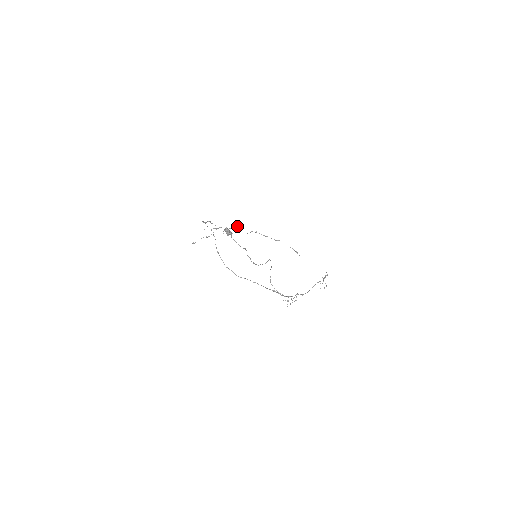
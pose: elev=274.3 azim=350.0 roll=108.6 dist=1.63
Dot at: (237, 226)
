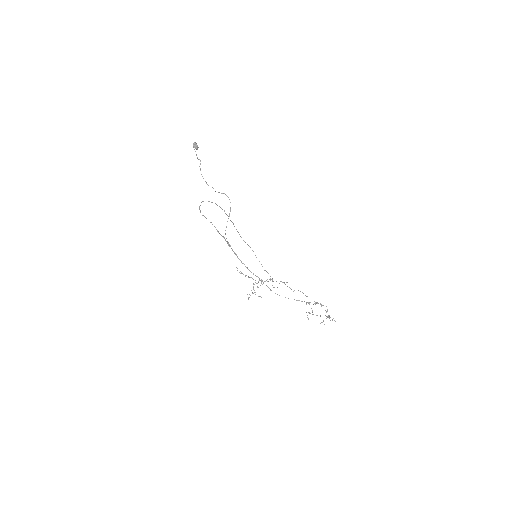
Dot at: (286, 282)
